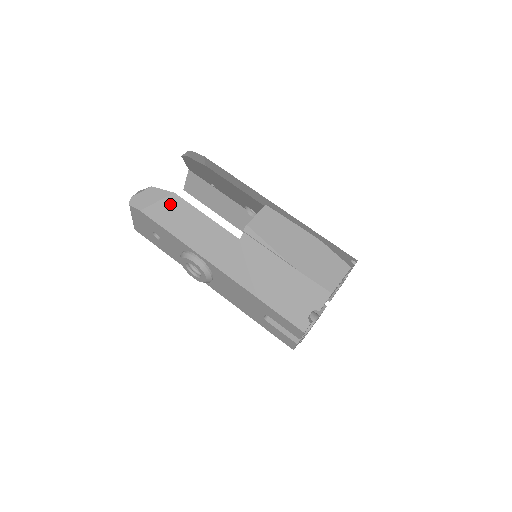
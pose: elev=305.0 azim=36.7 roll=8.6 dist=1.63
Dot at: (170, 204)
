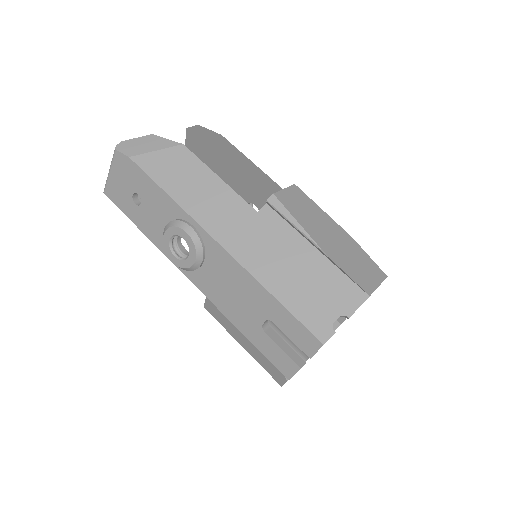
Dot at: (173, 156)
